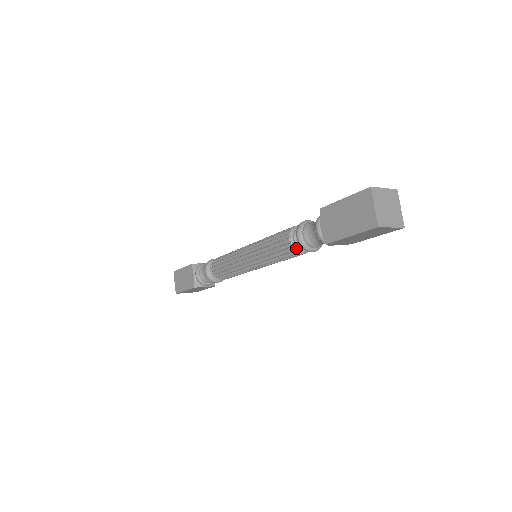
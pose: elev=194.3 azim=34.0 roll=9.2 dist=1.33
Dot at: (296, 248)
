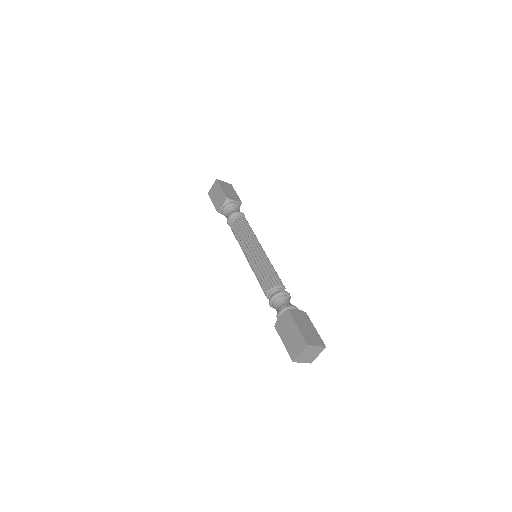
Dot at: occluded
